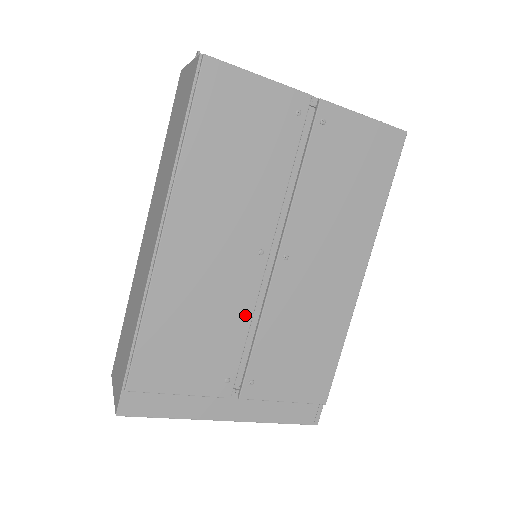
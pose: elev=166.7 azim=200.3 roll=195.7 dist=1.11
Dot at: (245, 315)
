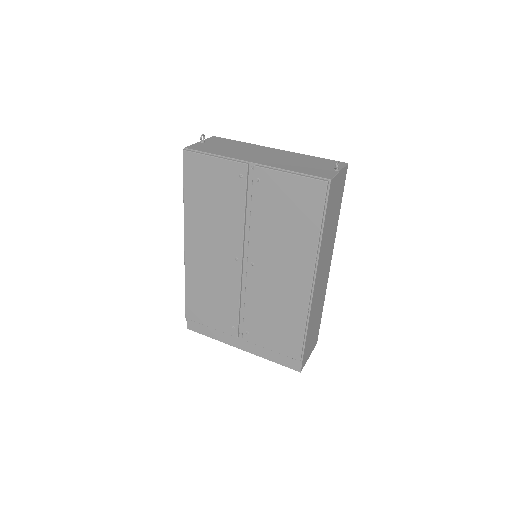
Dot at: (235, 293)
